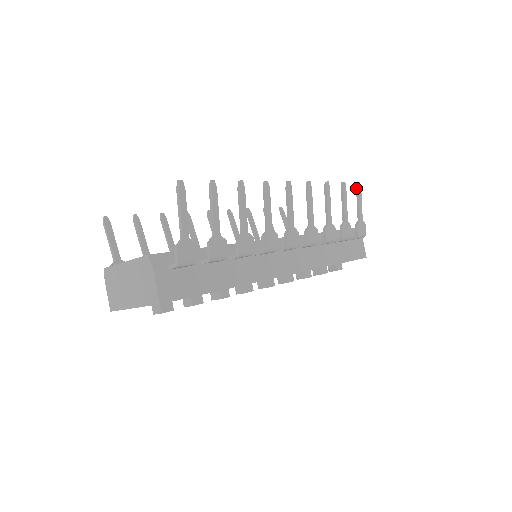
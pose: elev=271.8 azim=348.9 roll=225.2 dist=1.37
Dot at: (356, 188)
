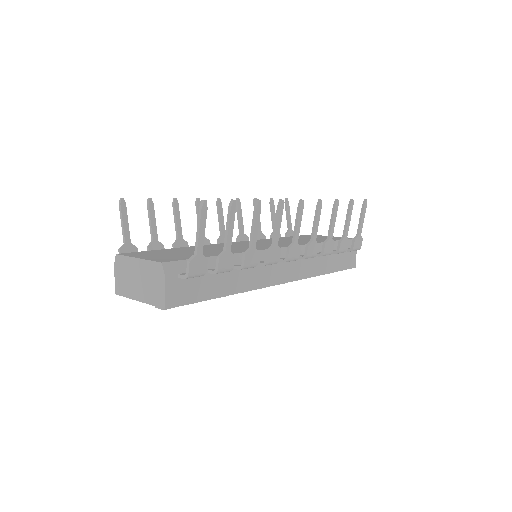
Dot at: (362, 205)
